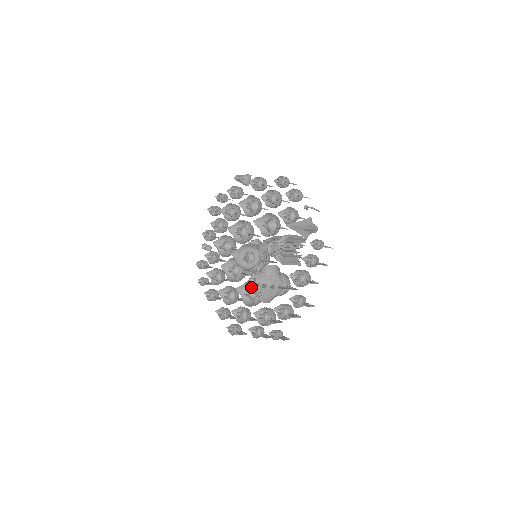
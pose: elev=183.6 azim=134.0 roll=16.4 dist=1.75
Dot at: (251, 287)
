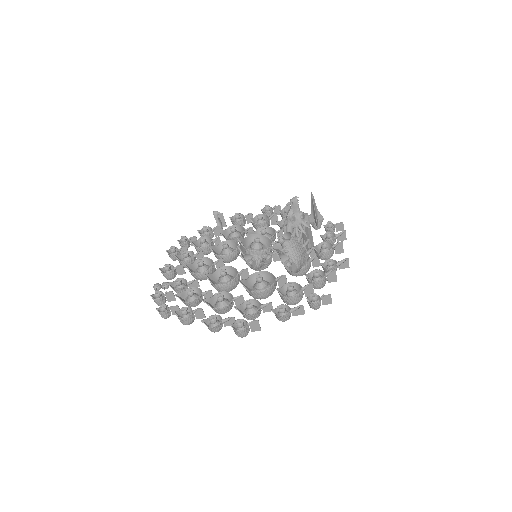
Dot at: occluded
